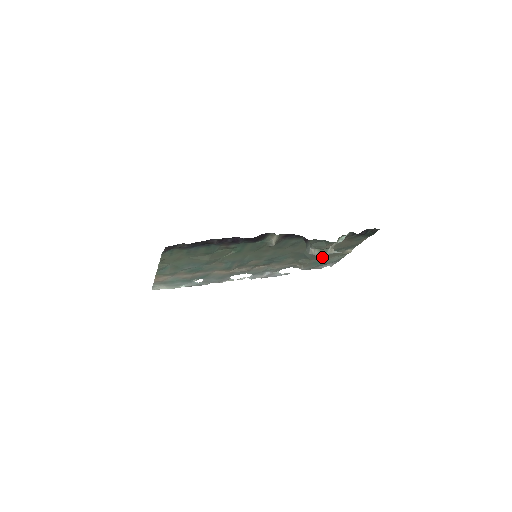
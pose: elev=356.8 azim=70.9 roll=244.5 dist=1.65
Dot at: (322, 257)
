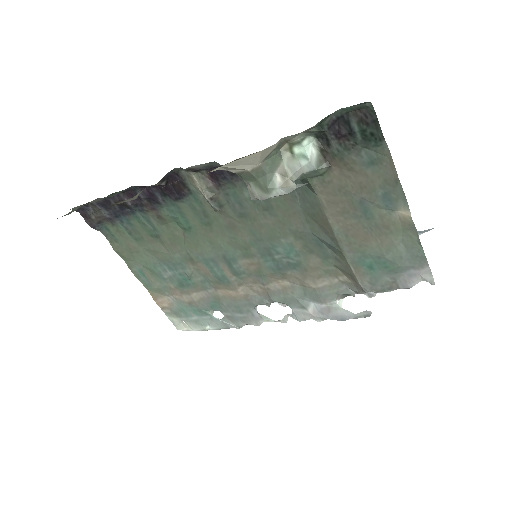
Dot at: (358, 241)
